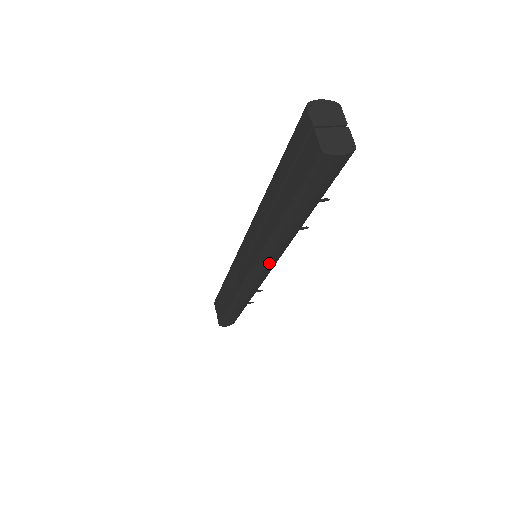
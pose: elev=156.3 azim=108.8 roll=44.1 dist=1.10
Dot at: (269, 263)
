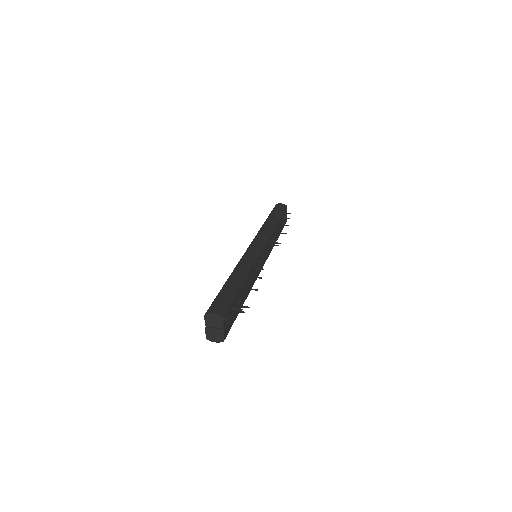
Dot at: occluded
